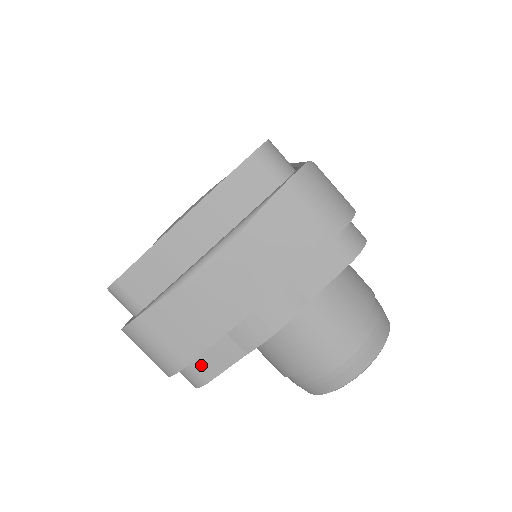
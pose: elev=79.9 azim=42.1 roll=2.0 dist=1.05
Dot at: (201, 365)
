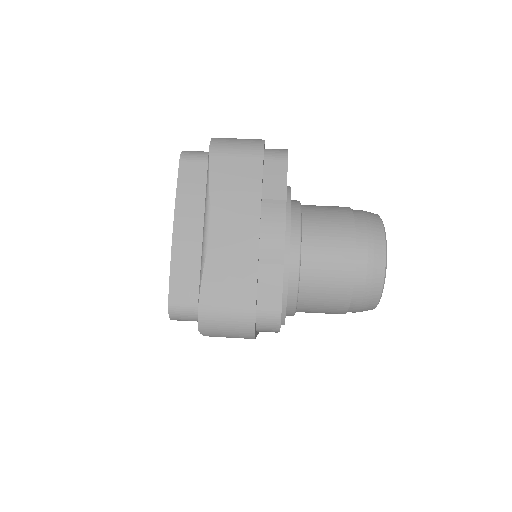
Dot at: (266, 303)
